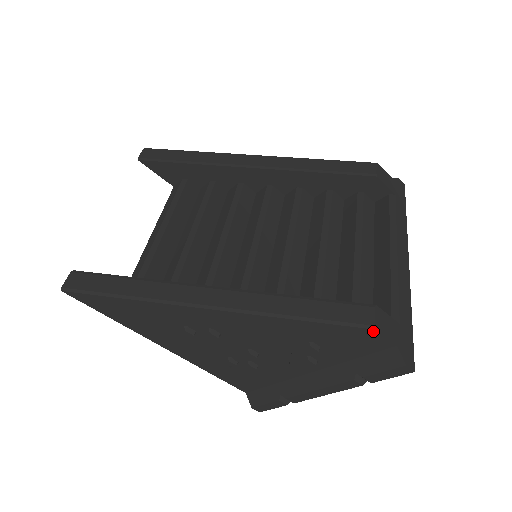
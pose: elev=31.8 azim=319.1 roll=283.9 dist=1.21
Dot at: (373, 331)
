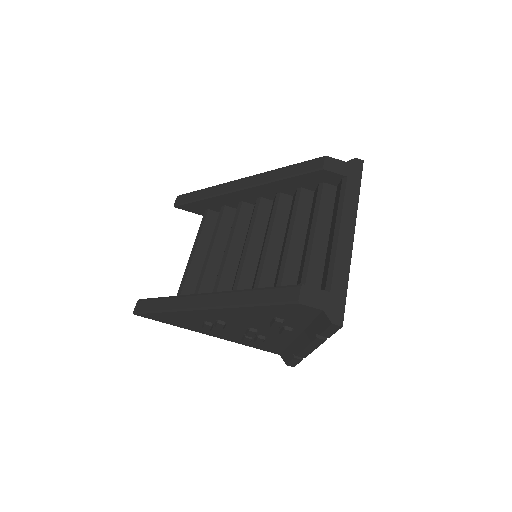
Dot at: (299, 305)
